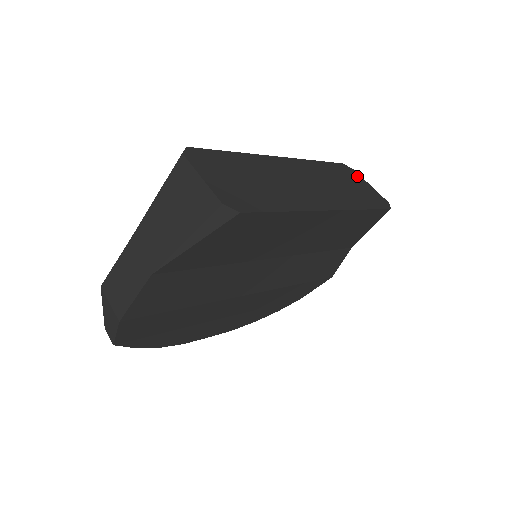
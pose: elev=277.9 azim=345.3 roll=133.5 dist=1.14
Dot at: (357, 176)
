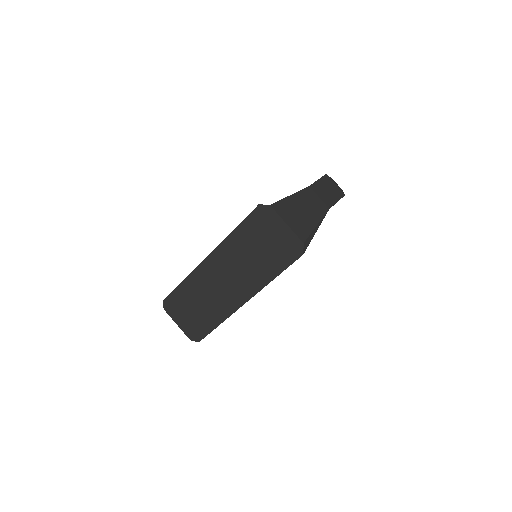
Dot at: (273, 218)
